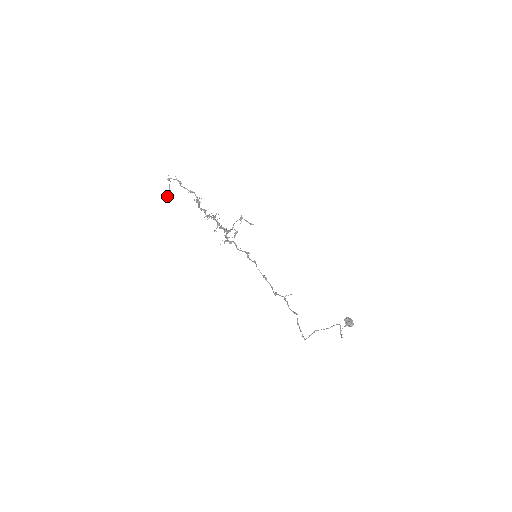
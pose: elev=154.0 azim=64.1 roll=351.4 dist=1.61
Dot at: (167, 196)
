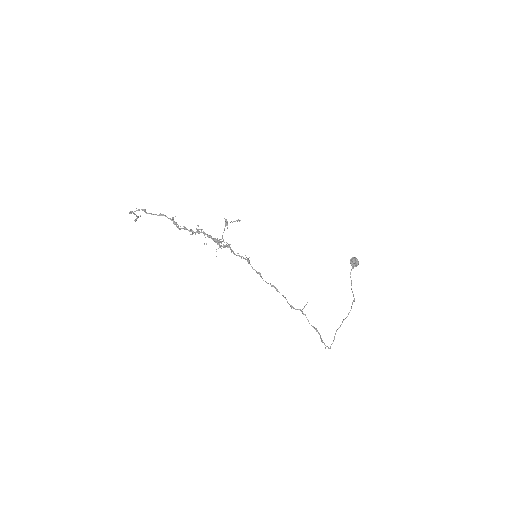
Dot at: (135, 219)
